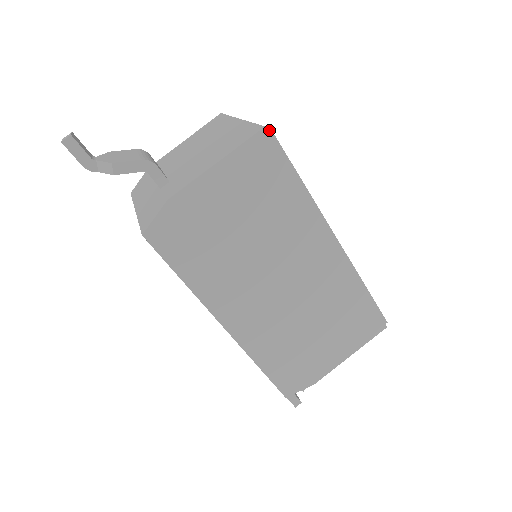
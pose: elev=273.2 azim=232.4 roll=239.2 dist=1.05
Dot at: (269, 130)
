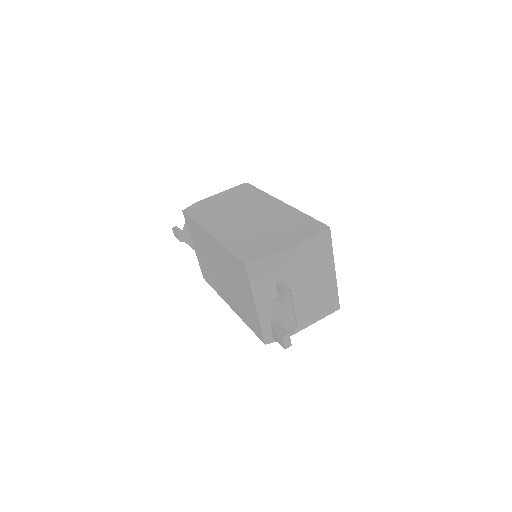
Dot at: (247, 183)
